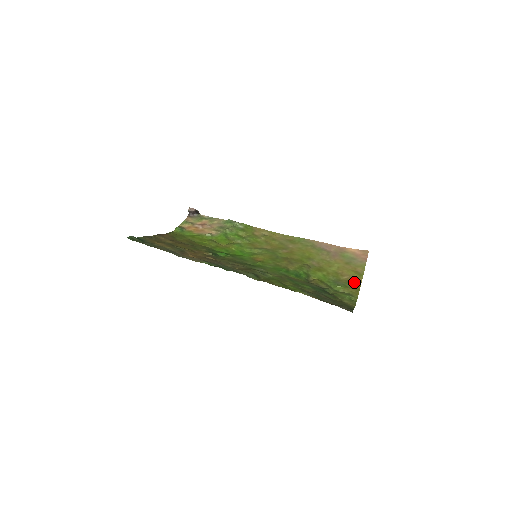
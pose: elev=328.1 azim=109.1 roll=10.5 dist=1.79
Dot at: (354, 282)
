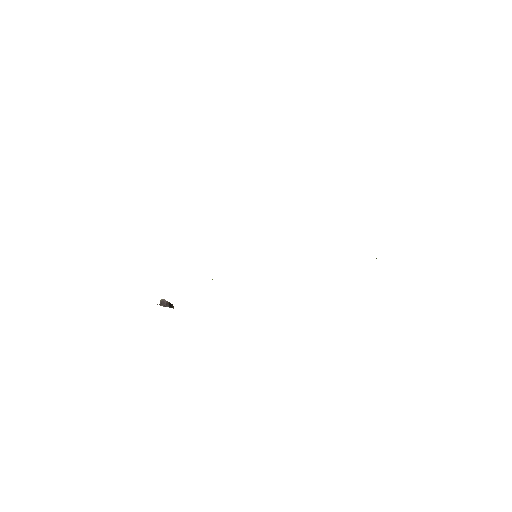
Dot at: occluded
